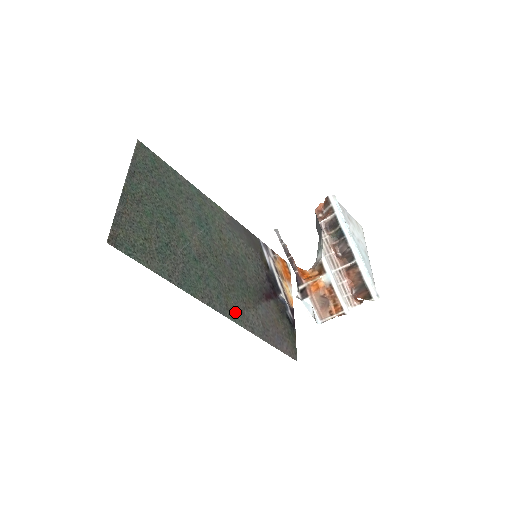
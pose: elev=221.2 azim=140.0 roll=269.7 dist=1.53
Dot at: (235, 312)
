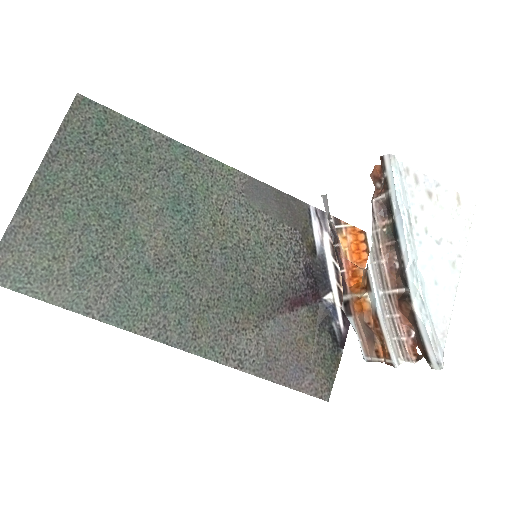
Dot at: (210, 341)
